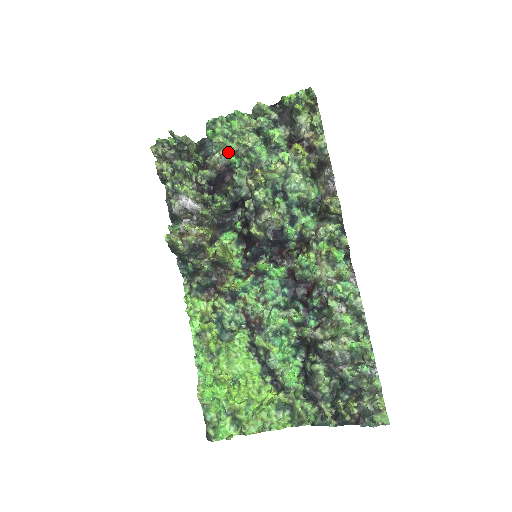
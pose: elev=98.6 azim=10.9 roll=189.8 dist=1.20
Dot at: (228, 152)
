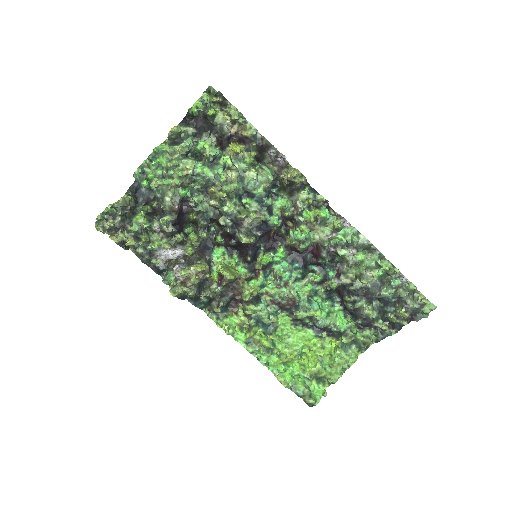
Dot at: (174, 189)
